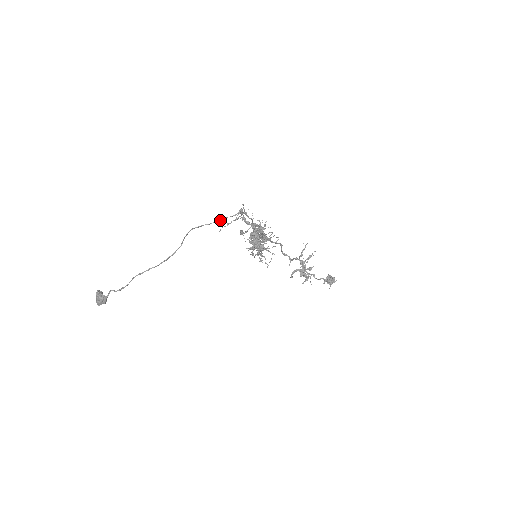
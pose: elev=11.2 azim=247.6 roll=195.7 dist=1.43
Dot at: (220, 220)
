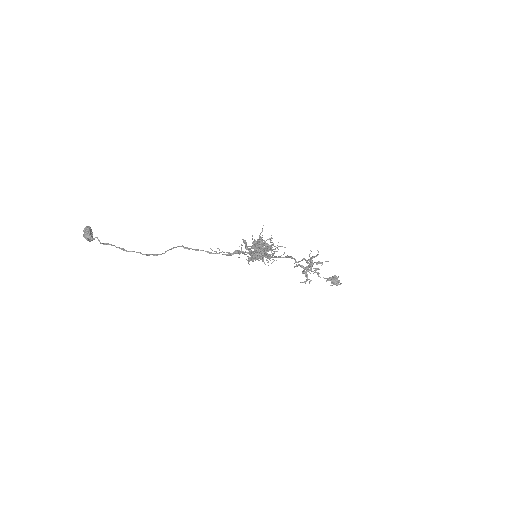
Dot at: (210, 253)
